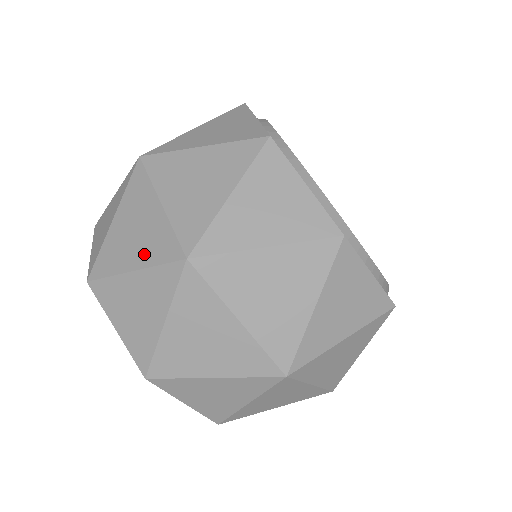
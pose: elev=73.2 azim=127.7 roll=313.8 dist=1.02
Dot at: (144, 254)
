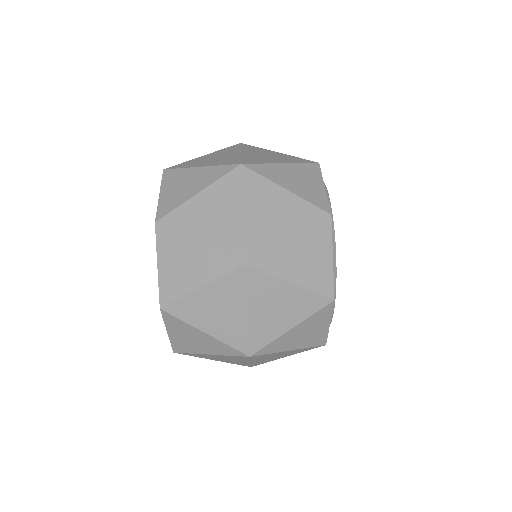
Dot at: occluded
